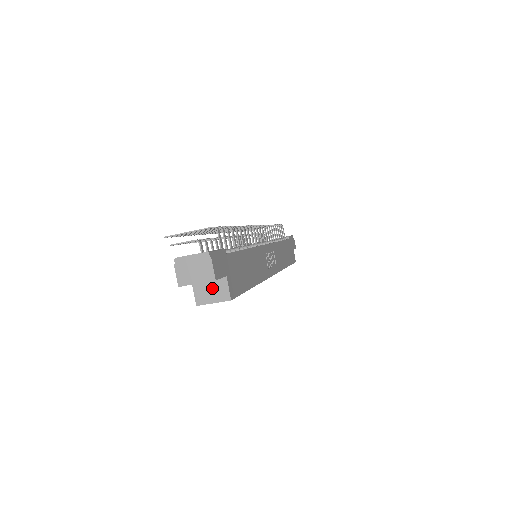
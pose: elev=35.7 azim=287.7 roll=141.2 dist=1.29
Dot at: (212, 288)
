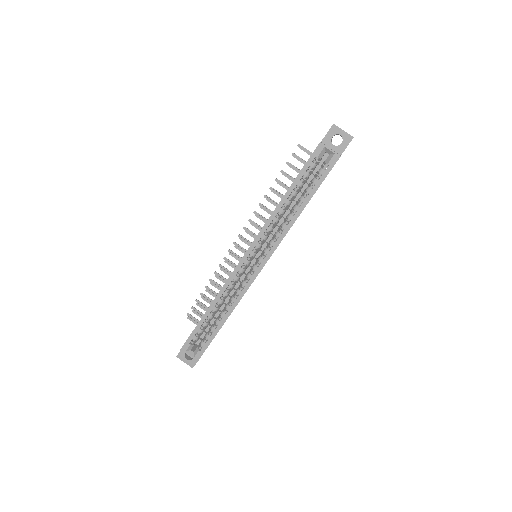
Dot at: (332, 149)
